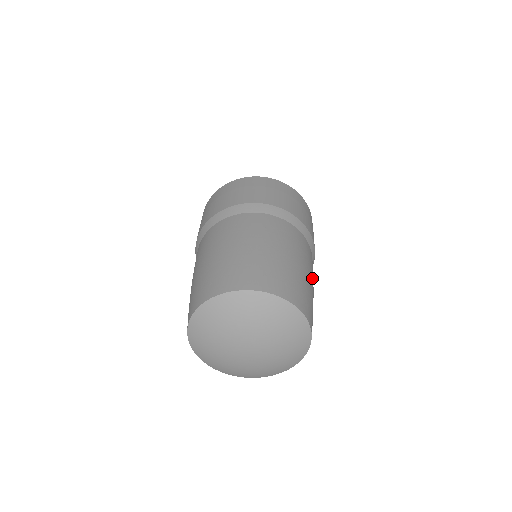
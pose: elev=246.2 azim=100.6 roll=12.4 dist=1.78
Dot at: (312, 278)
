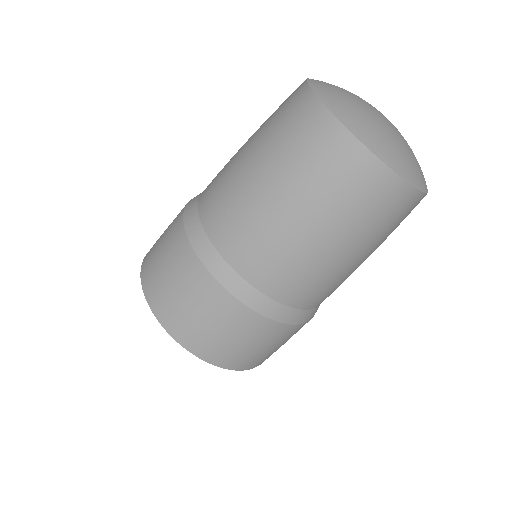
Dot at: occluded
